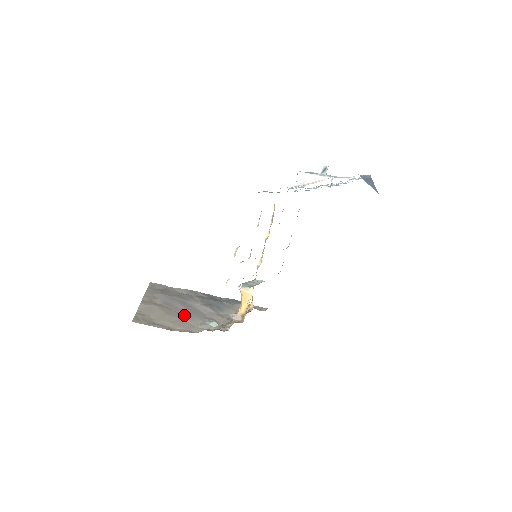
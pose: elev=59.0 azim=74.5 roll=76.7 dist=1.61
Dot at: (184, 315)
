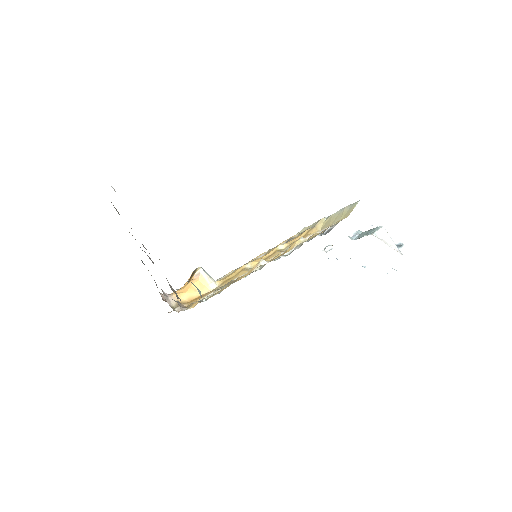
Dot at: occluded
